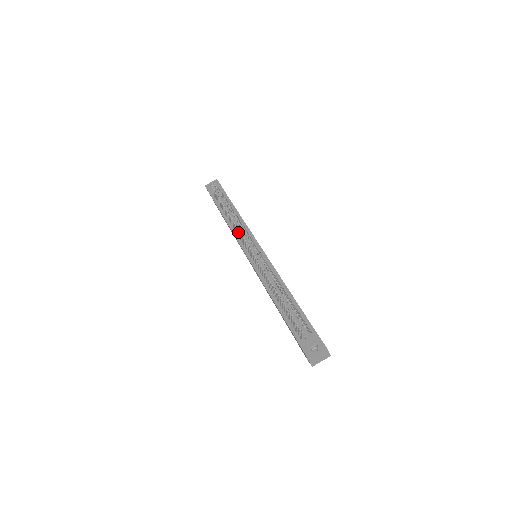
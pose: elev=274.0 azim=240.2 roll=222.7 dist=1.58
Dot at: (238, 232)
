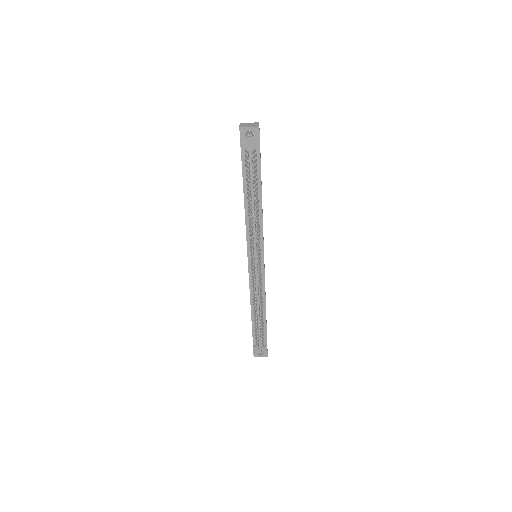
Dot at: occluded
